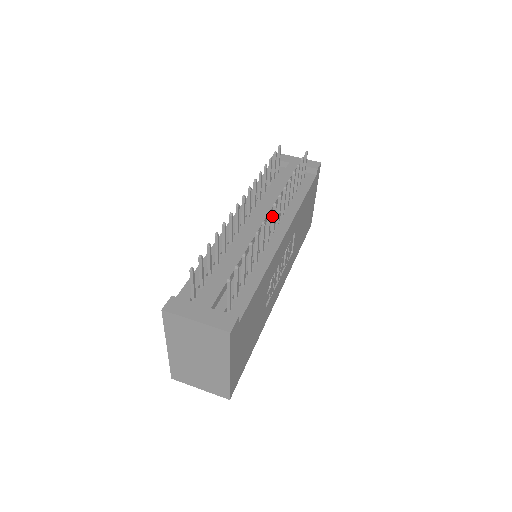
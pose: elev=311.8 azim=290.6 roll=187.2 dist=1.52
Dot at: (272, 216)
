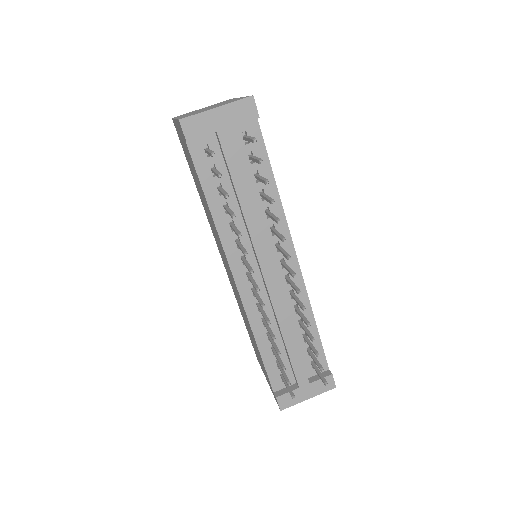
Dot at: occluded
